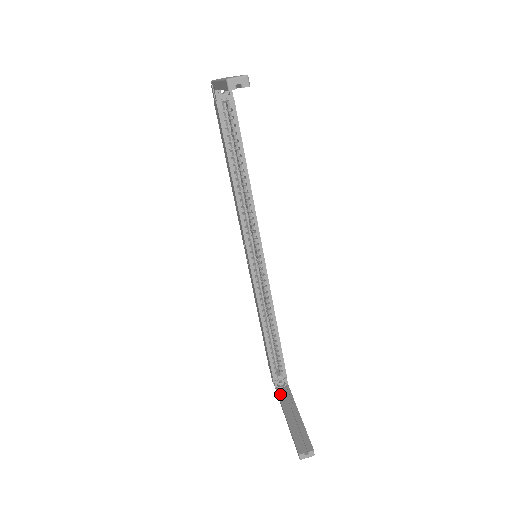
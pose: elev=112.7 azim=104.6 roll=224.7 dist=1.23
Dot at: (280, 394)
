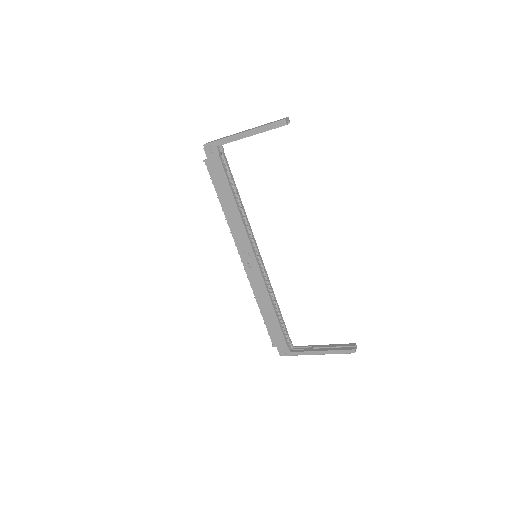
Dot at: (298, 351)
